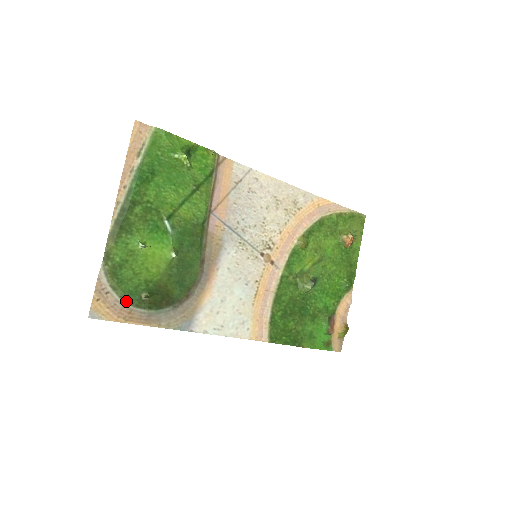
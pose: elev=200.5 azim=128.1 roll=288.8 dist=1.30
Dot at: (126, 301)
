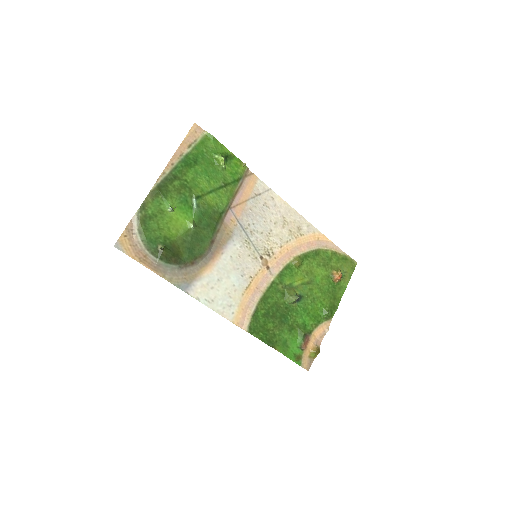
Dot at: (145, 246)
